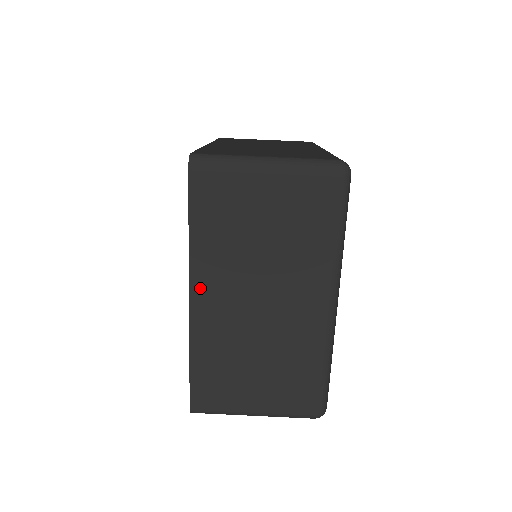
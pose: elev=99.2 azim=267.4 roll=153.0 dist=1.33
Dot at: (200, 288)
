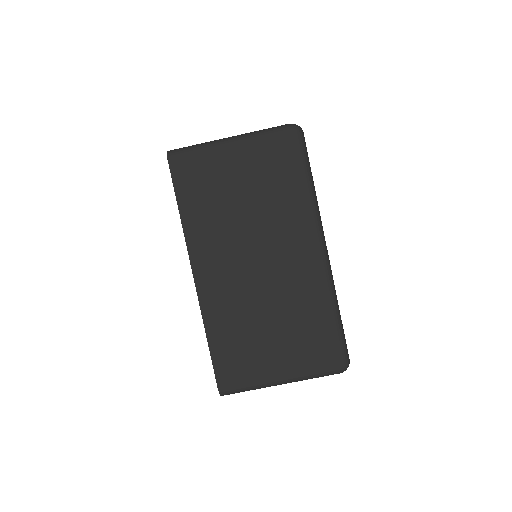
Dot at: (200, 263)
